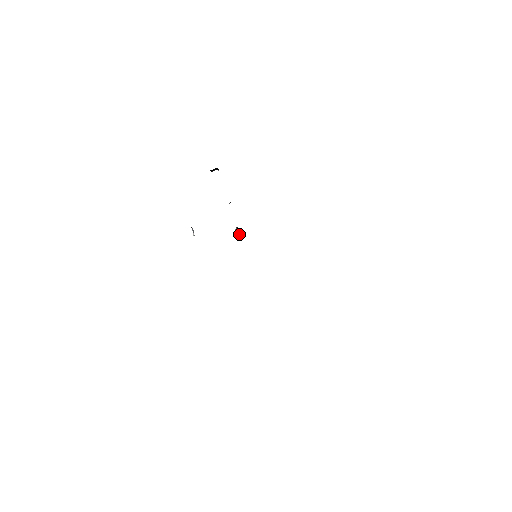
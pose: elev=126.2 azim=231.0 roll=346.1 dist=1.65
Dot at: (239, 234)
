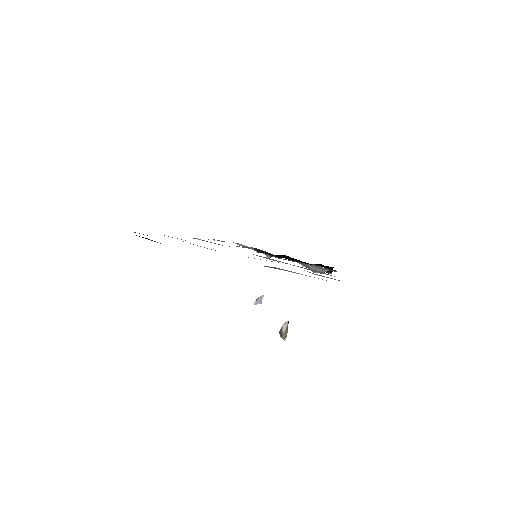
Dot at: (283, 336)
